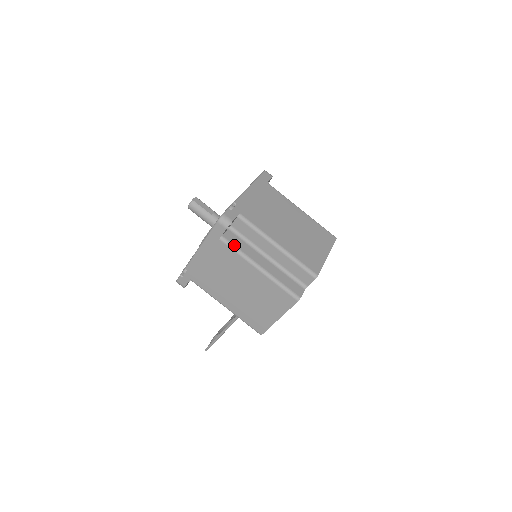
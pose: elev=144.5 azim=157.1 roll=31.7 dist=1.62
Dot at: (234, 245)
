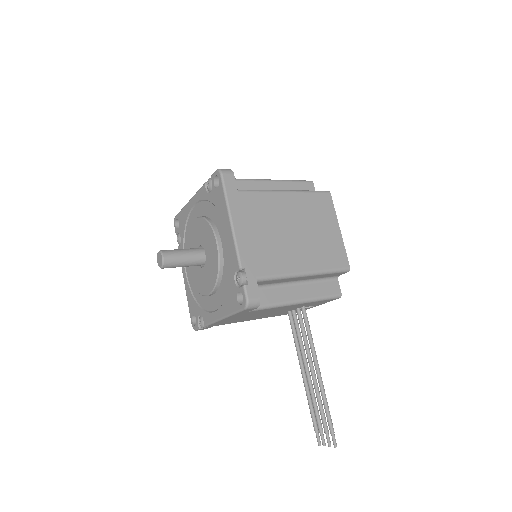
Dot at: (251, 190)
